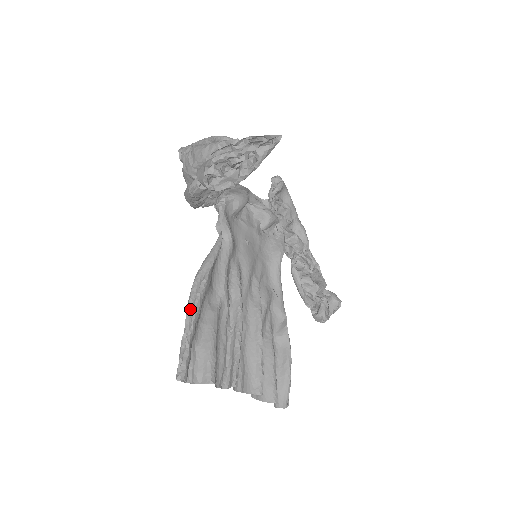
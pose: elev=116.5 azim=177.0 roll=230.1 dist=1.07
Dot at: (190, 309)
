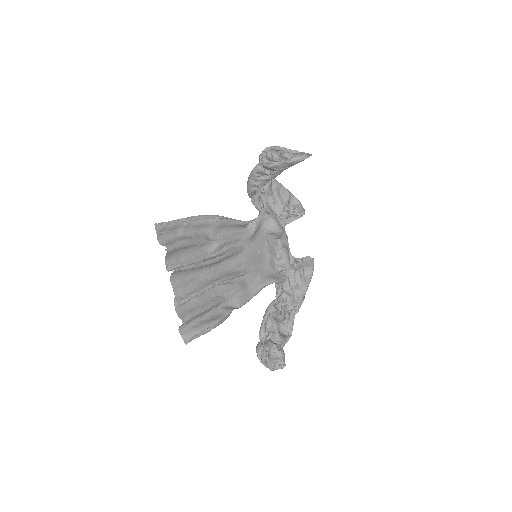
Dot at: (196, 217)
